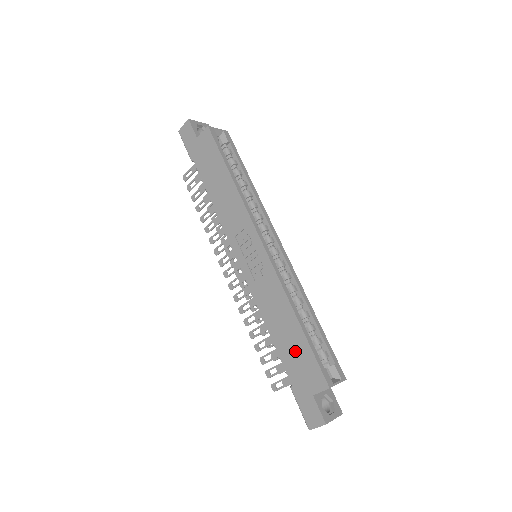
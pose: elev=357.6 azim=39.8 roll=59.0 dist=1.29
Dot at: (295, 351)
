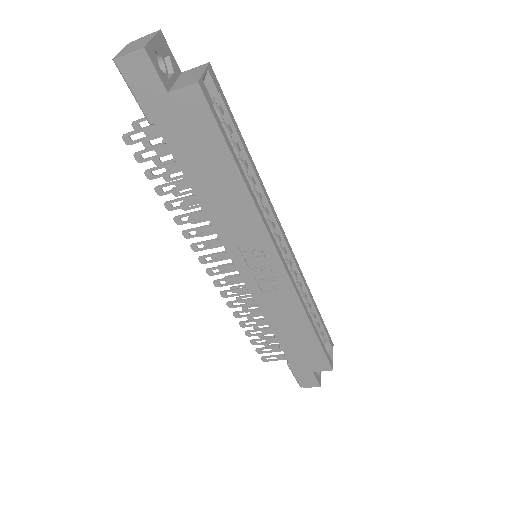
Dot at: (302, 347)
